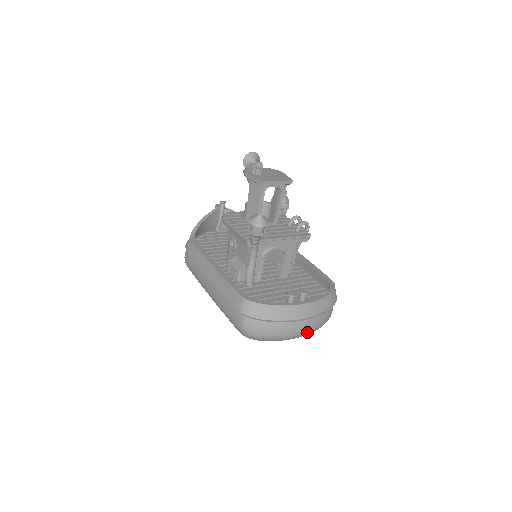
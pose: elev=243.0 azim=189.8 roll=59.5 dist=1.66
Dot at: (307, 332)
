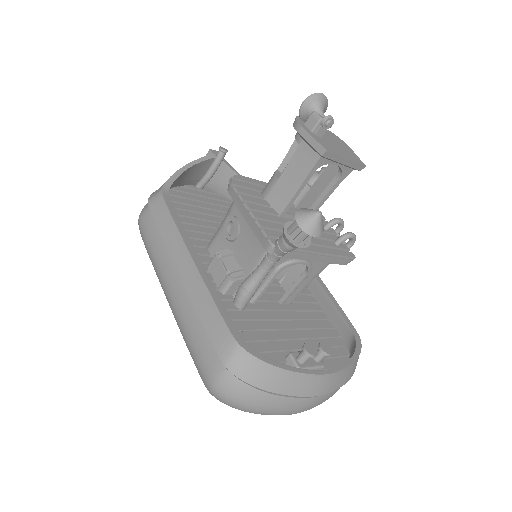
Dot at: occluded
